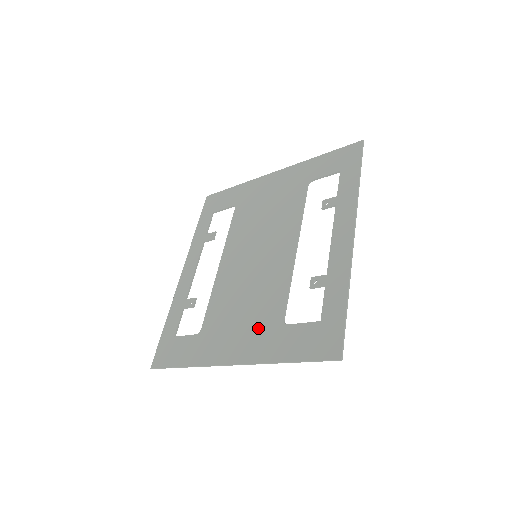
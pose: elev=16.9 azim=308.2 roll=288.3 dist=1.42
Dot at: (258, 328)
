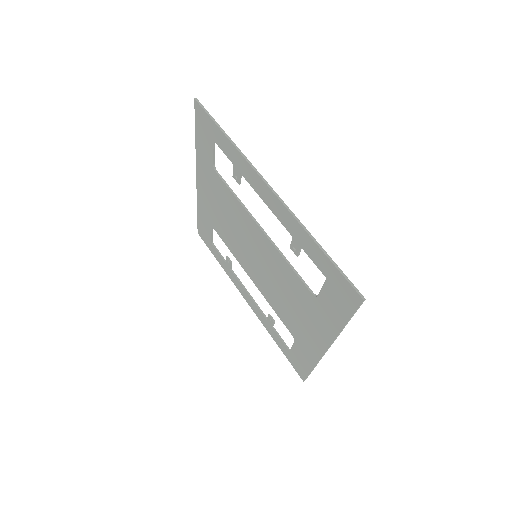
Dot at: (310, 312)
